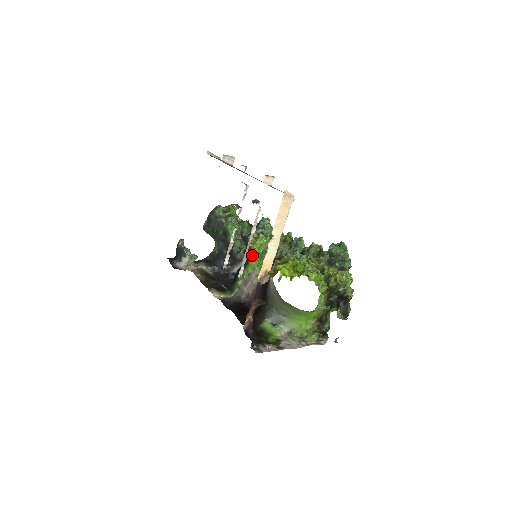
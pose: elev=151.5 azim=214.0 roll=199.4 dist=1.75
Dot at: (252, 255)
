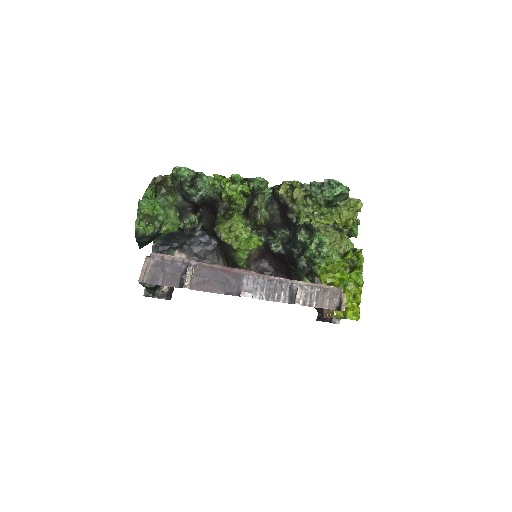
Dot at: occluded
